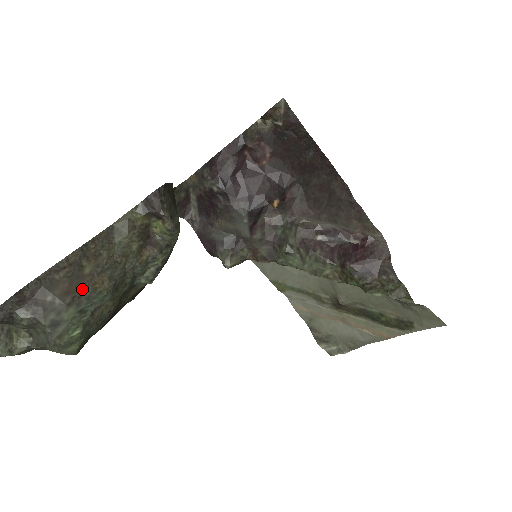
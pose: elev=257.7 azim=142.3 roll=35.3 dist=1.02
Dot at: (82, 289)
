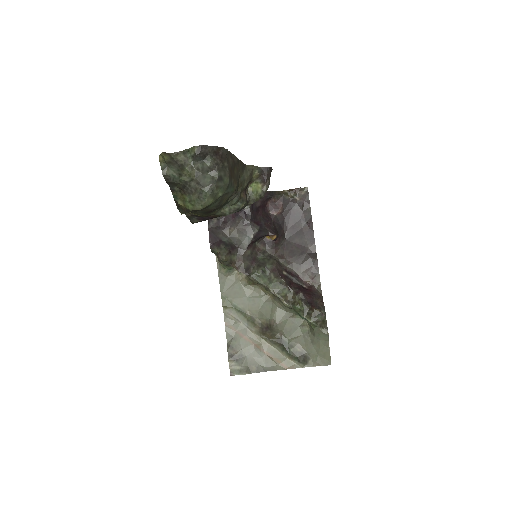
Dot at: (232, 177)
